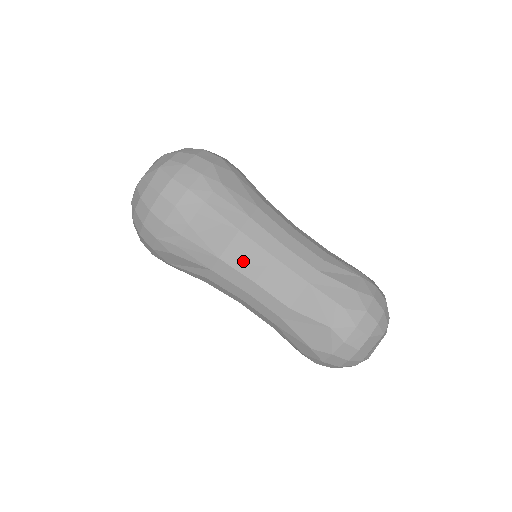
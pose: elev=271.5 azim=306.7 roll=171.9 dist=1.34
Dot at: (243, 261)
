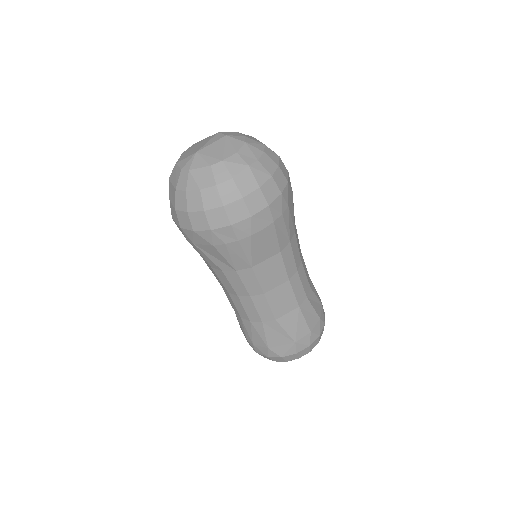
Dot at: (267, 276)
